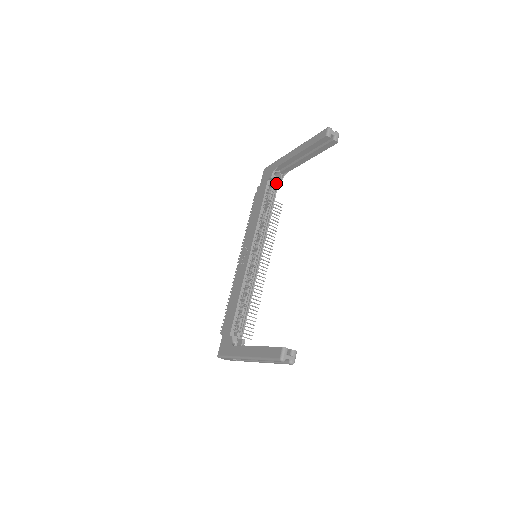
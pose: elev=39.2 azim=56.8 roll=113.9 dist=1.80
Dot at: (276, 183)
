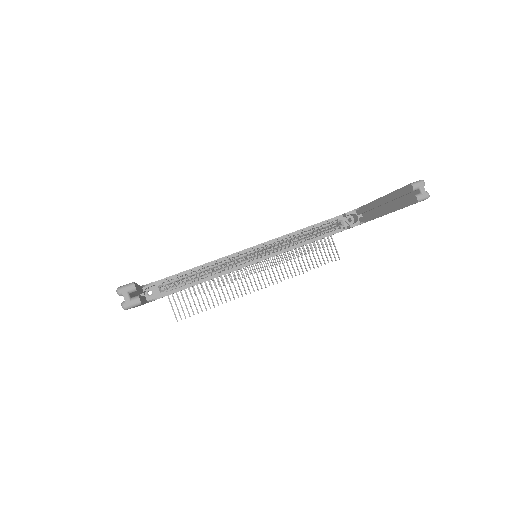
Dot at: (347, 225)
